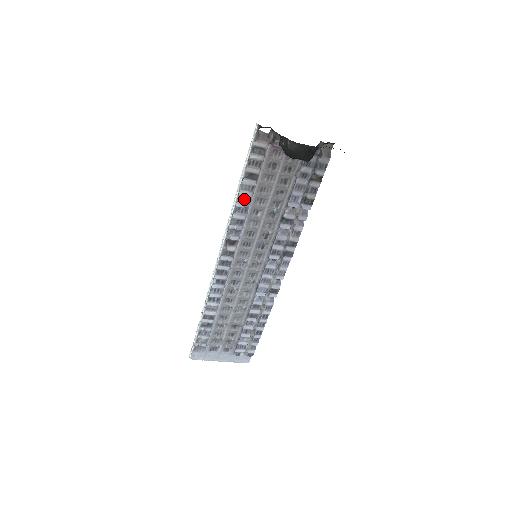
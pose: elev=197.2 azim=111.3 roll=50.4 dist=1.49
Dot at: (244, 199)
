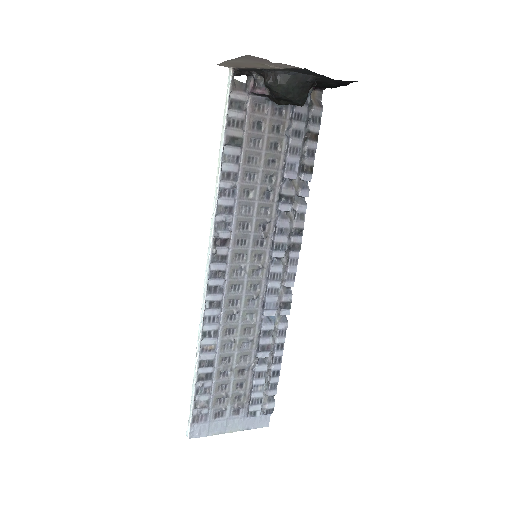
Dot at: (229, 176)
